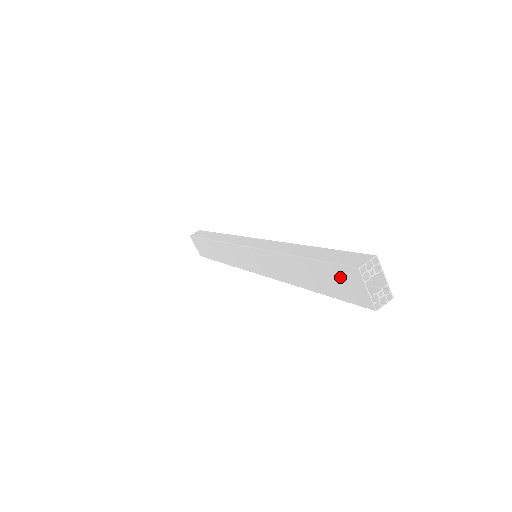
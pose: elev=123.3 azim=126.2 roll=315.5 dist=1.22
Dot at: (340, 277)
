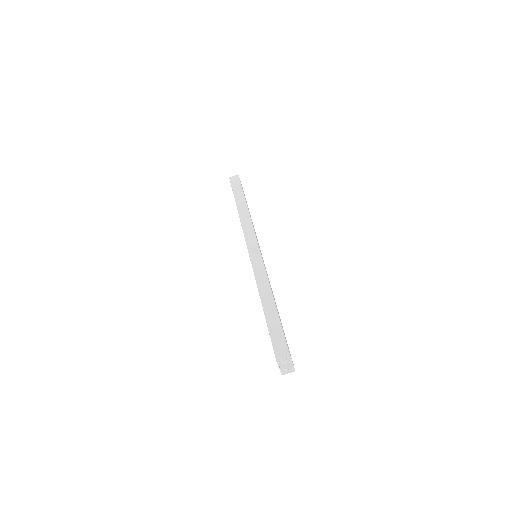
Dot at: occluded
